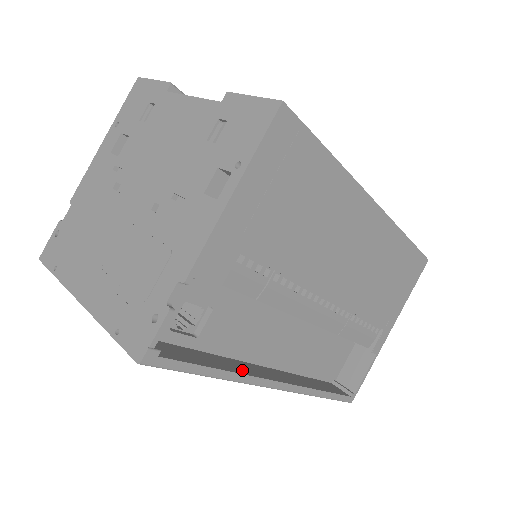
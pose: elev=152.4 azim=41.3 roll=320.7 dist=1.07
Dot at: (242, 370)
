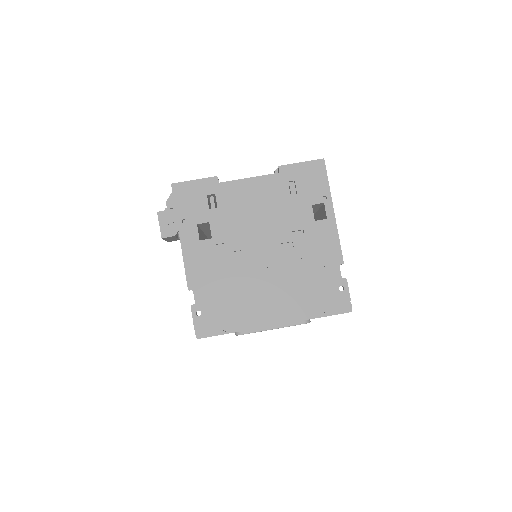
Dot at: occluded
